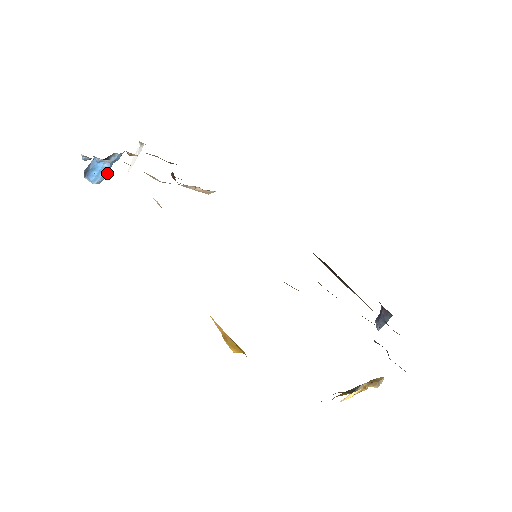
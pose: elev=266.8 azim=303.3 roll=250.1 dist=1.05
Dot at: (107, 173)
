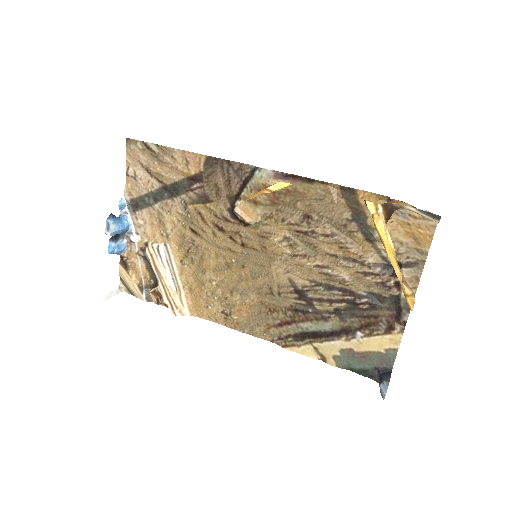
Dot at: (122, 230)
